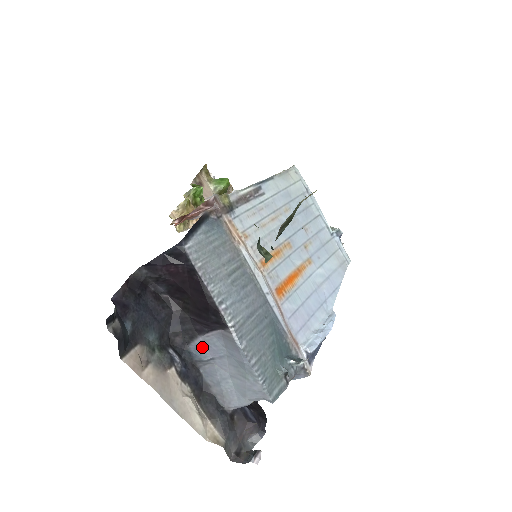
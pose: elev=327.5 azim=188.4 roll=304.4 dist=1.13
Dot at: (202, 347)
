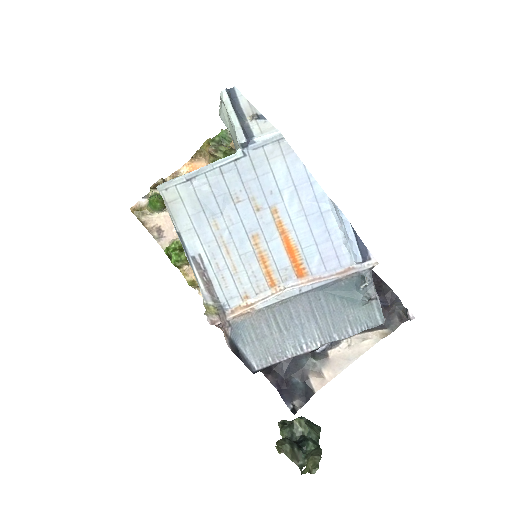
Dot at: occluded
